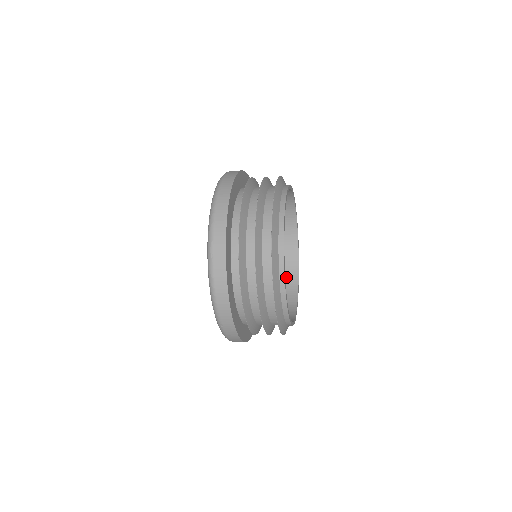
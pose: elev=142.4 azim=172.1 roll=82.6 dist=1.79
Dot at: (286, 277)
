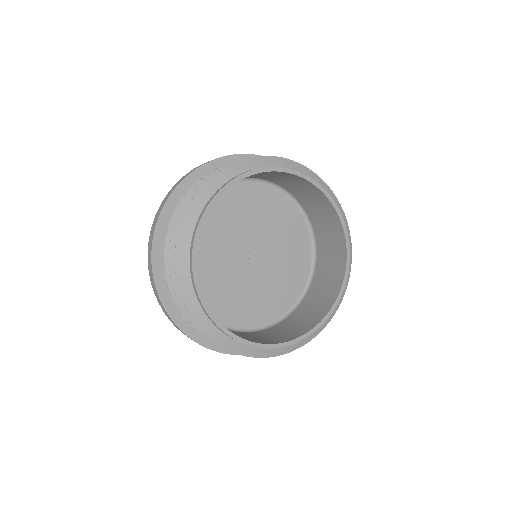
Dot at: (328, 291)
